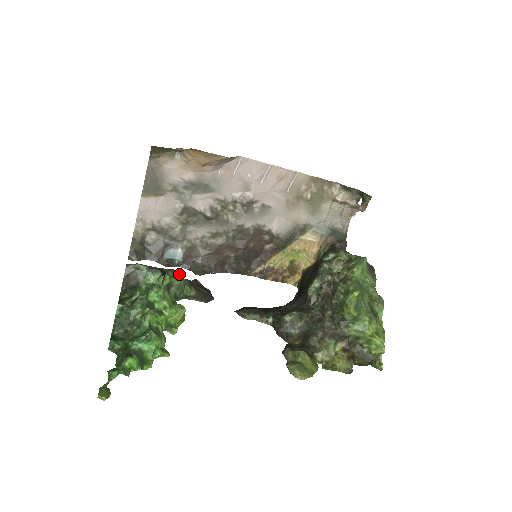
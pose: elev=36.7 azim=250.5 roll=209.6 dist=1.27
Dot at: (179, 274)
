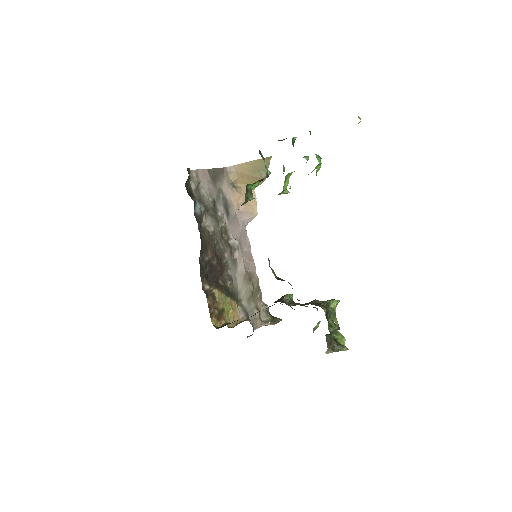
Dot at: occluded
